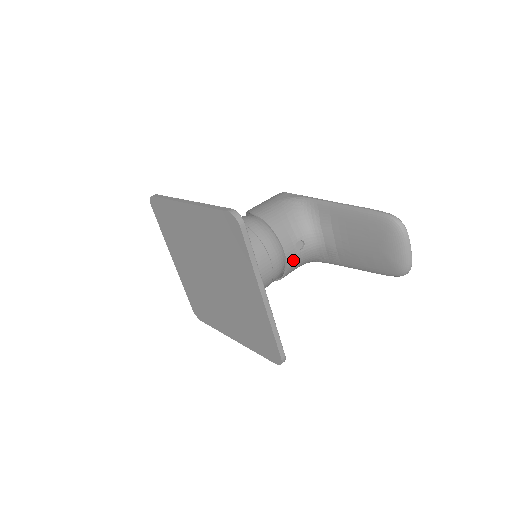
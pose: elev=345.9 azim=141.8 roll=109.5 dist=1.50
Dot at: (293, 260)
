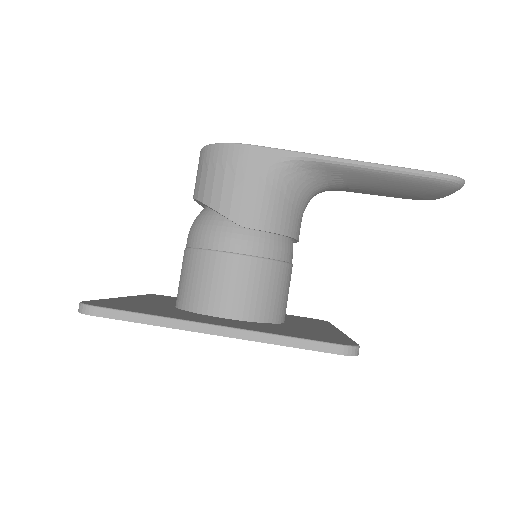
Dot at: occluded
